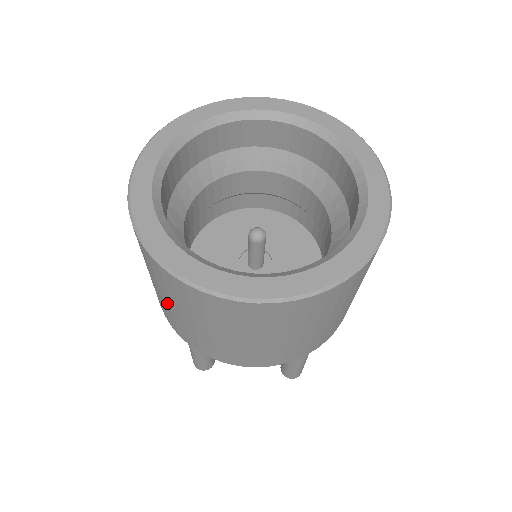
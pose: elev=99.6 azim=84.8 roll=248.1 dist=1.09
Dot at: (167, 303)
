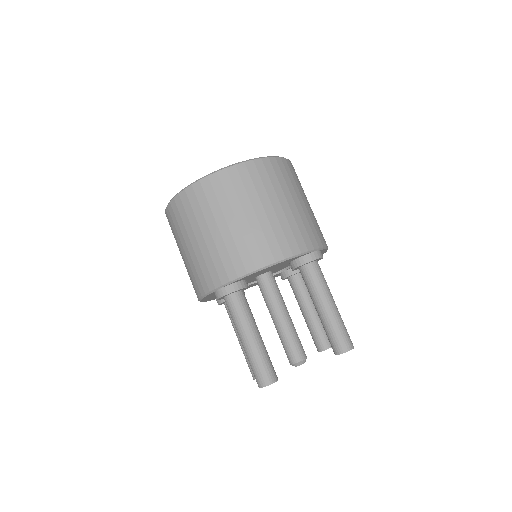
Dot at: (201, 240)
